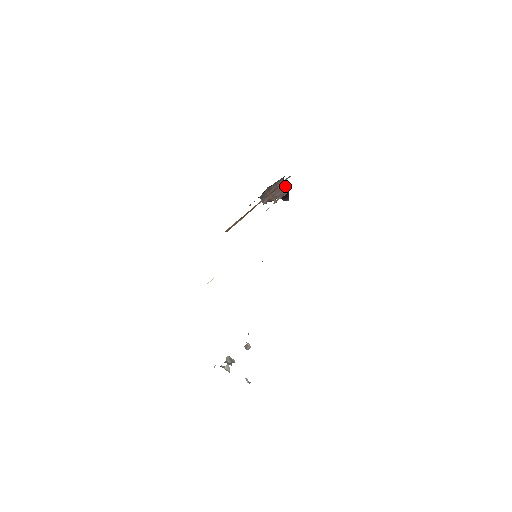
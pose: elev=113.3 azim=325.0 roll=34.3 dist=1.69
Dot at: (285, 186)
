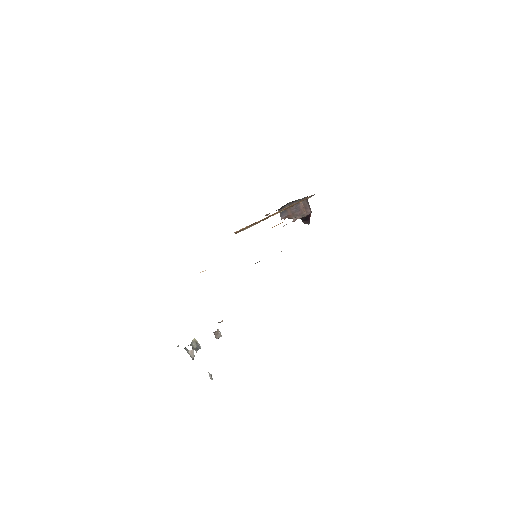
Dot at: (307, 207)
